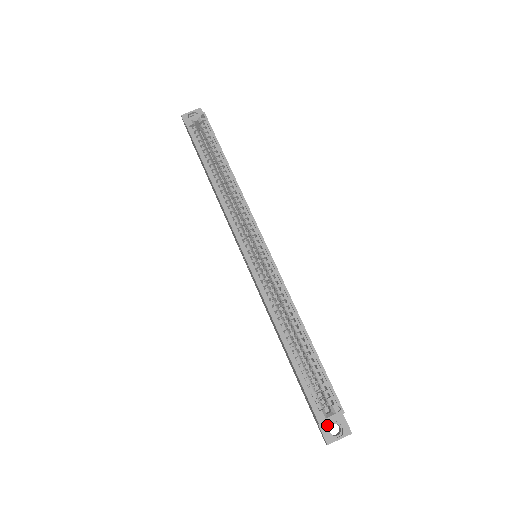
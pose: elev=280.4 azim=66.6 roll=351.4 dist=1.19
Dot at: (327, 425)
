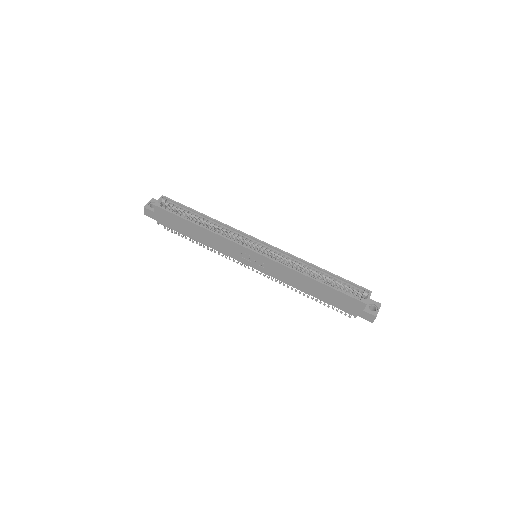
Dot at: (368, 308)
